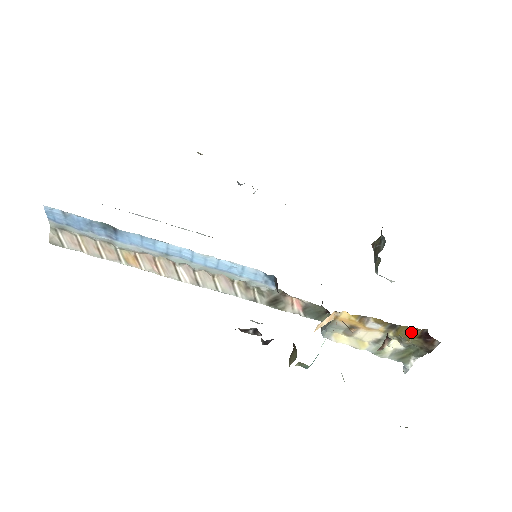
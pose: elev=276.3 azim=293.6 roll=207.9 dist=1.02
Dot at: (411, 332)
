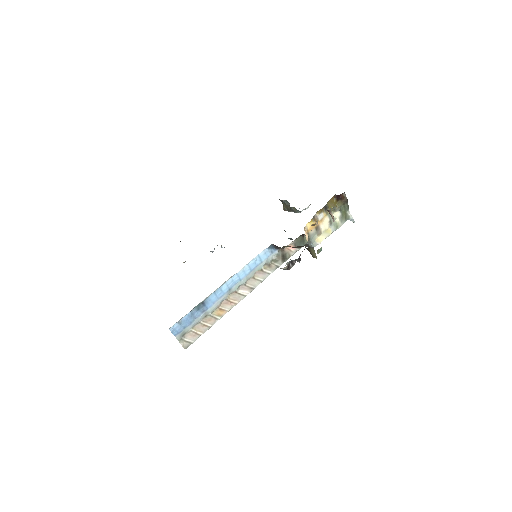
Dot at: (333, 202)
